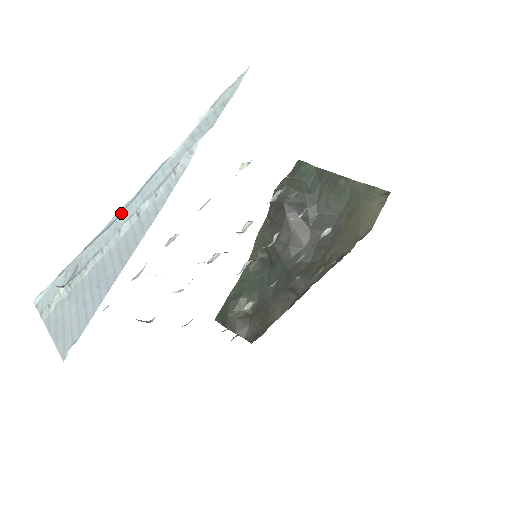
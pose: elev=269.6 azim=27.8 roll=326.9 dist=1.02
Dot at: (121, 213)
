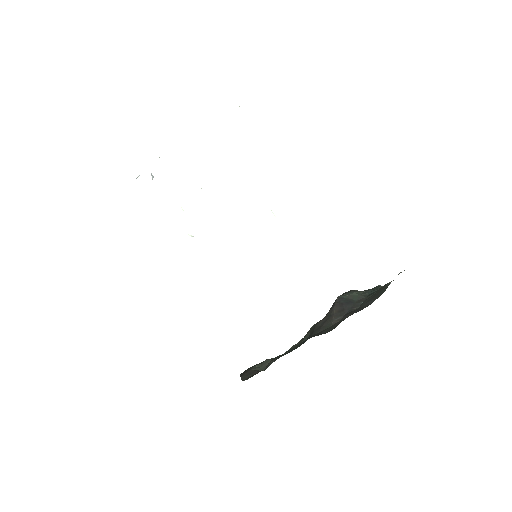
Dot at: occluded
